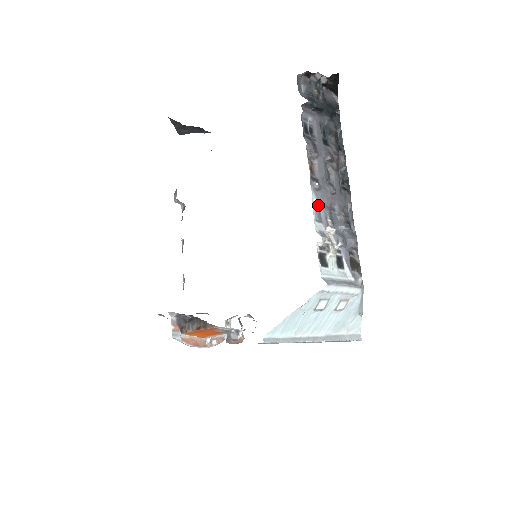
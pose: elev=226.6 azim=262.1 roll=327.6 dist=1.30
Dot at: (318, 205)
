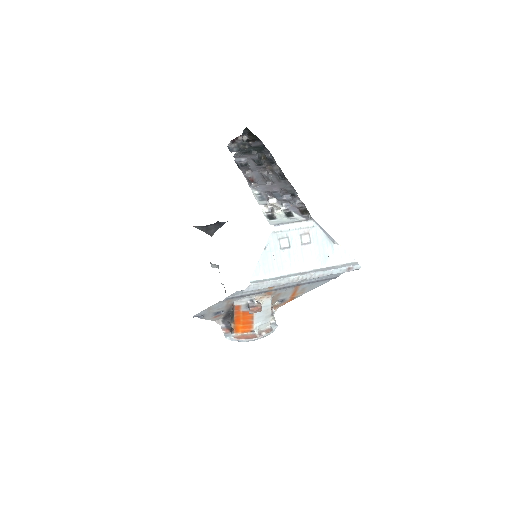
Dot at: (260, 194)
